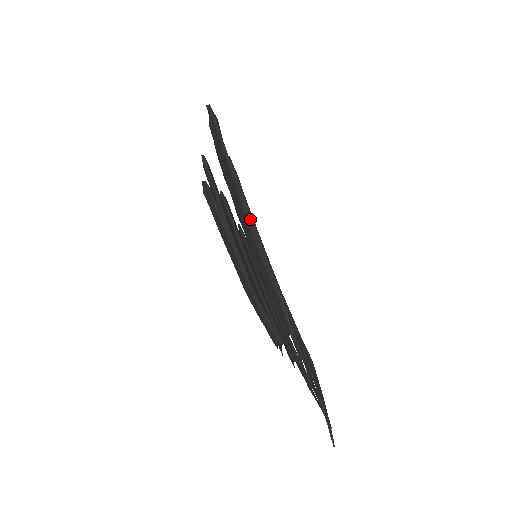
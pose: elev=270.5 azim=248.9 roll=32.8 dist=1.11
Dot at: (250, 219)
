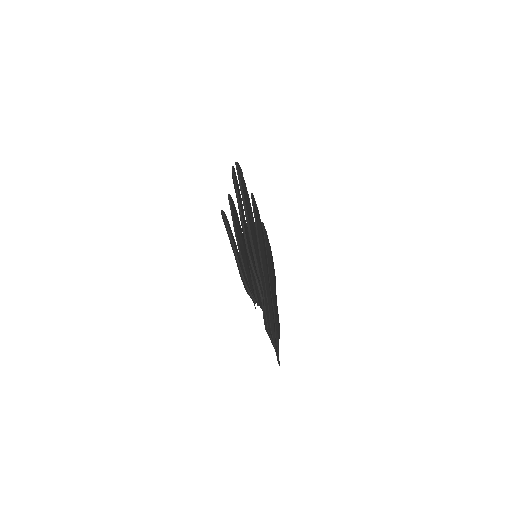
Dot at: (250, 233)
